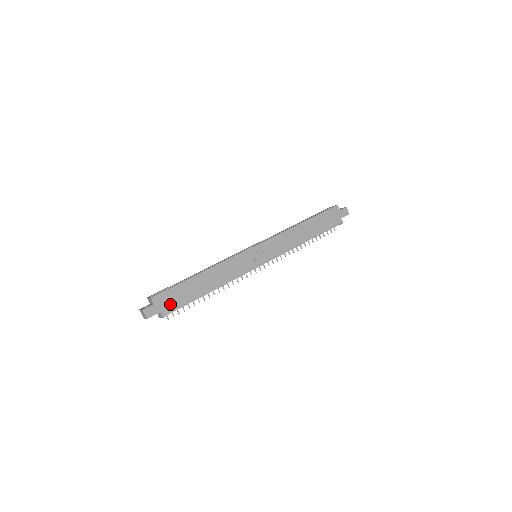
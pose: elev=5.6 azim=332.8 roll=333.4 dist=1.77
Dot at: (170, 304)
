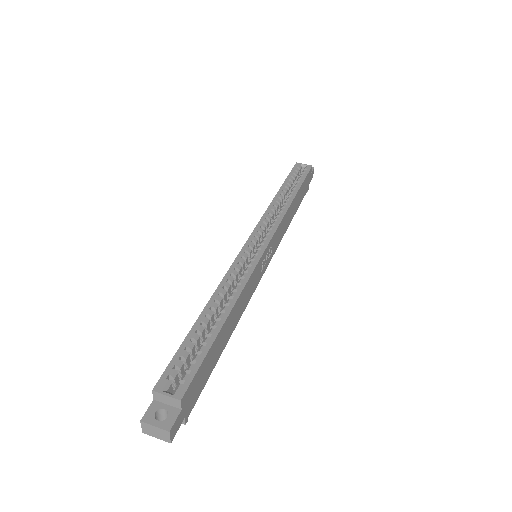
Dot at: (195, 393)
